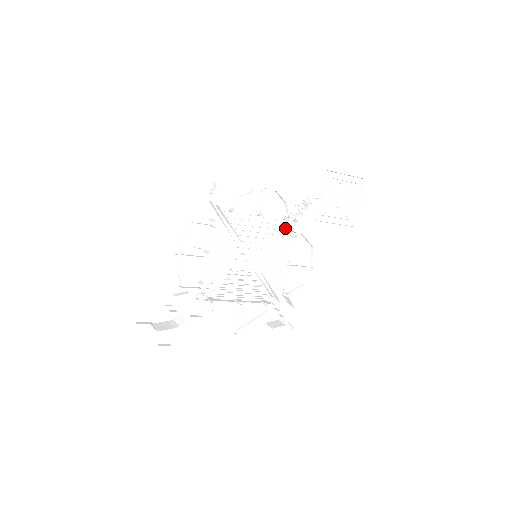
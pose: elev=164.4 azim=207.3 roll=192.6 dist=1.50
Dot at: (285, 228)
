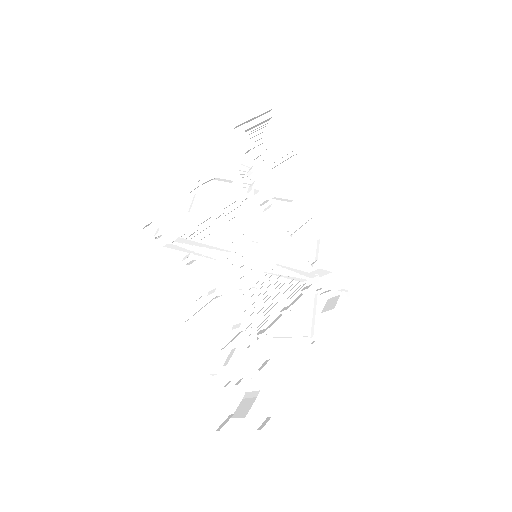
Dot at: occluded
